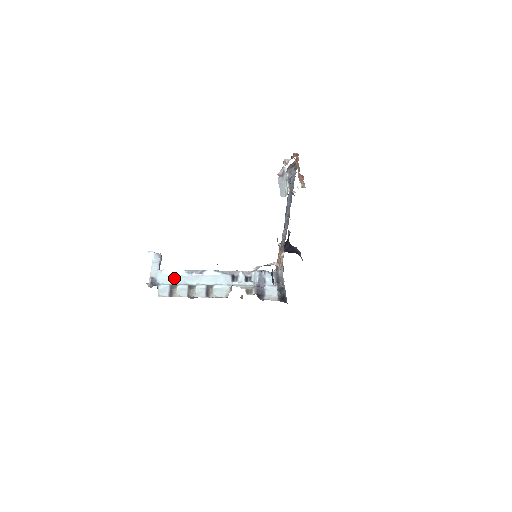
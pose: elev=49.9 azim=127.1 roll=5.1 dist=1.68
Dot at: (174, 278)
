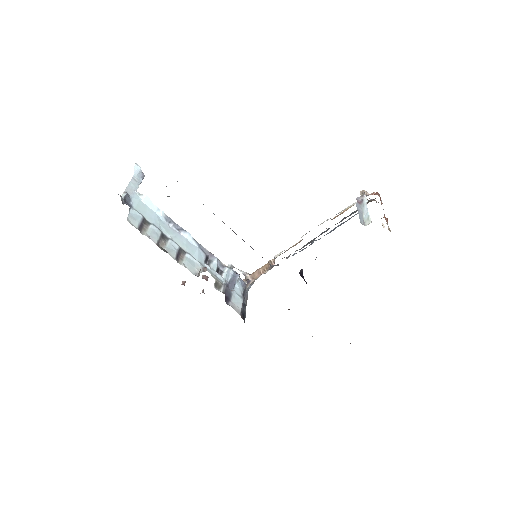
Dot at: (150, 213)
